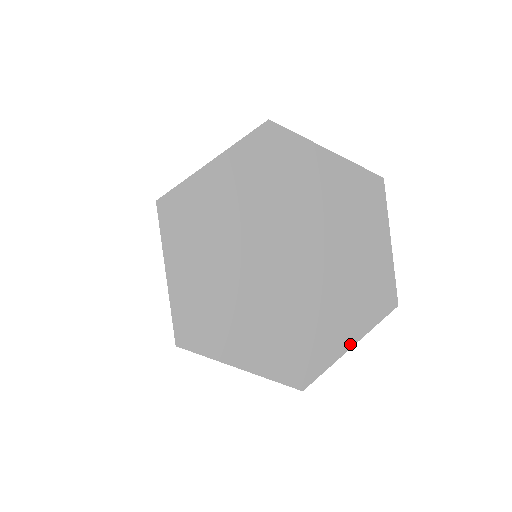
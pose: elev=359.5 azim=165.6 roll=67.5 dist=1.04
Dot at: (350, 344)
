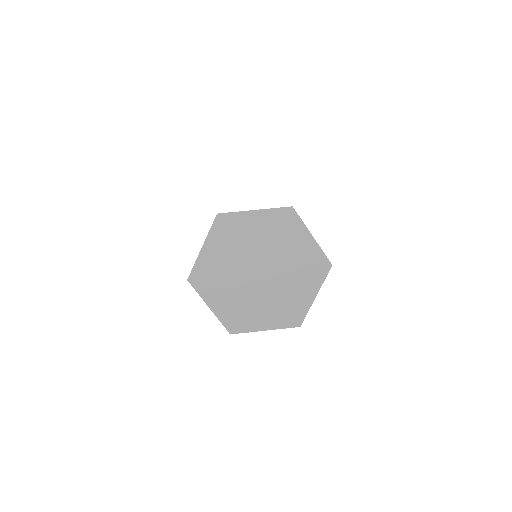
Dot at: (265, 329)
